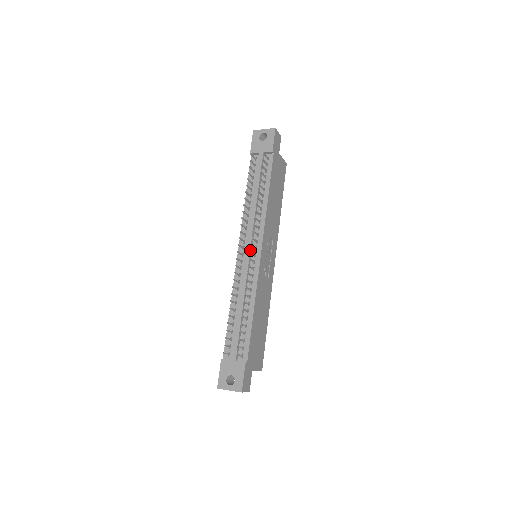
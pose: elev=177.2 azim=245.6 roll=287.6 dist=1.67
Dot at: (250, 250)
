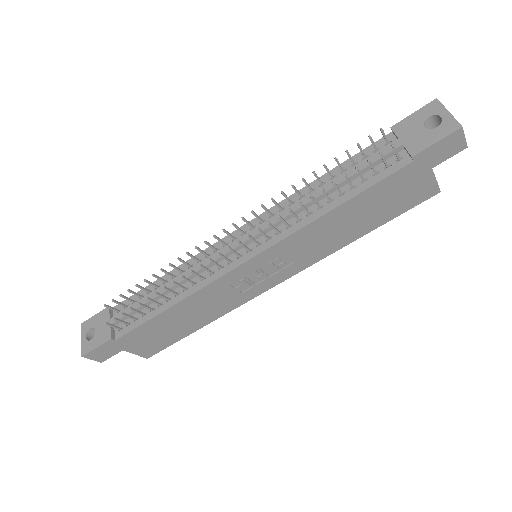
Dot at: occluded
